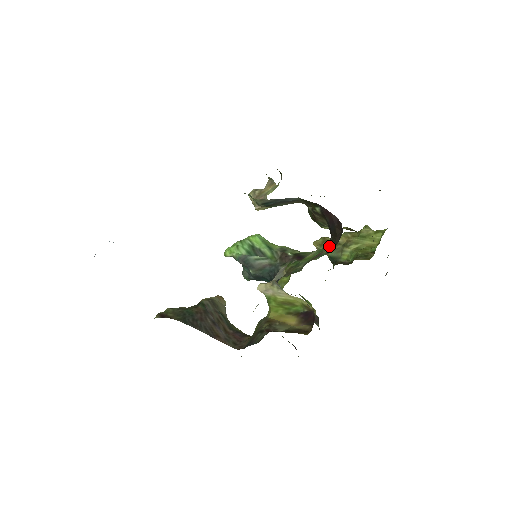
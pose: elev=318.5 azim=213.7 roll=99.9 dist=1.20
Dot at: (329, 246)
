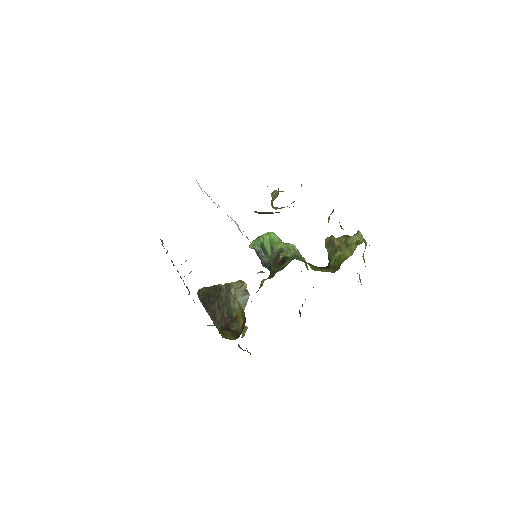
Dot at: occluded
